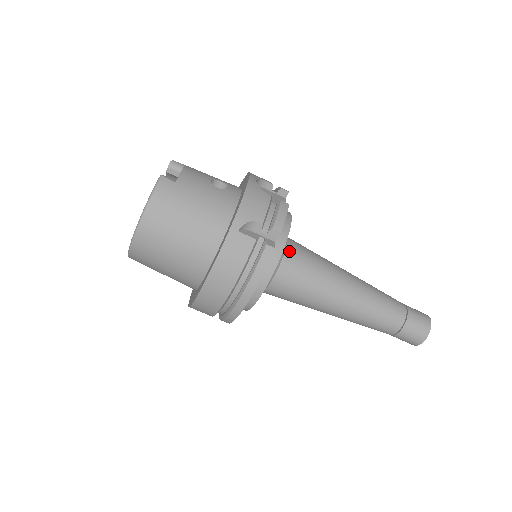
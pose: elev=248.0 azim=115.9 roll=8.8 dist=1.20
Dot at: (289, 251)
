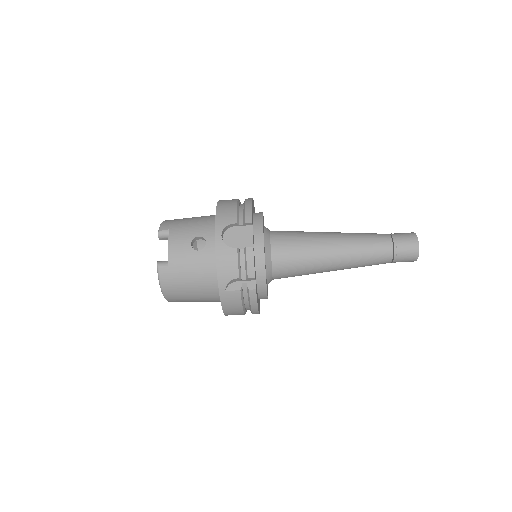
Dot at: (275, 258)
